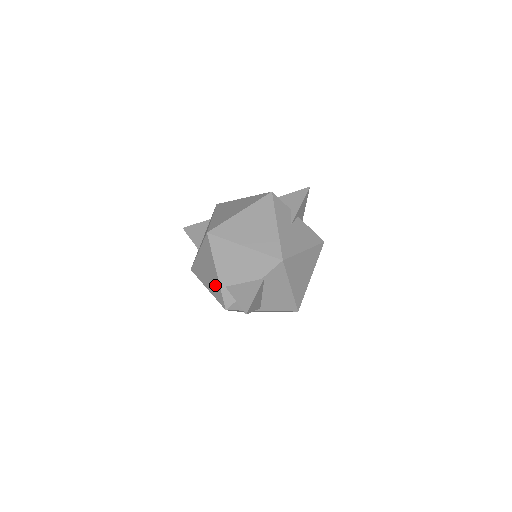
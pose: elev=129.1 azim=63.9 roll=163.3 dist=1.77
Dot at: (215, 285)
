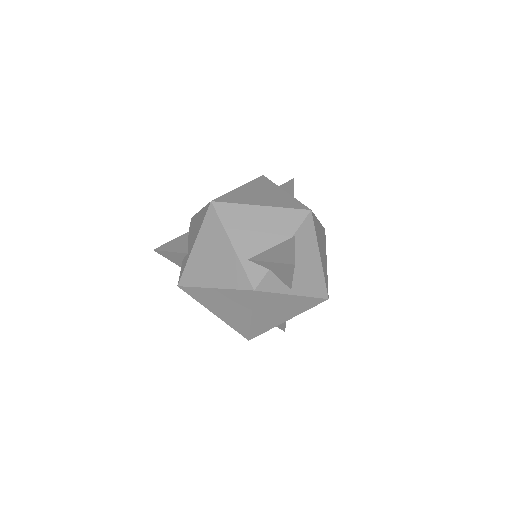
Dot at: (230, 267)
